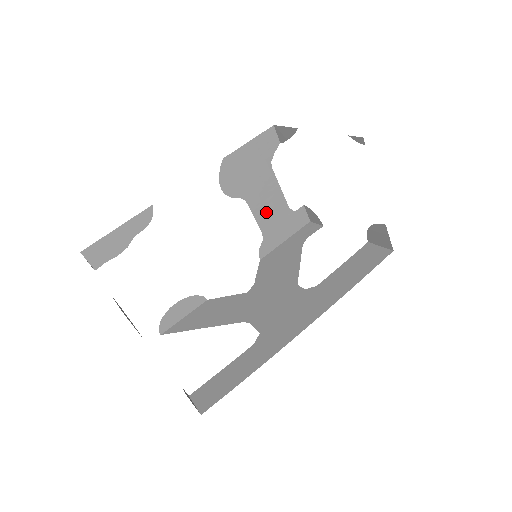
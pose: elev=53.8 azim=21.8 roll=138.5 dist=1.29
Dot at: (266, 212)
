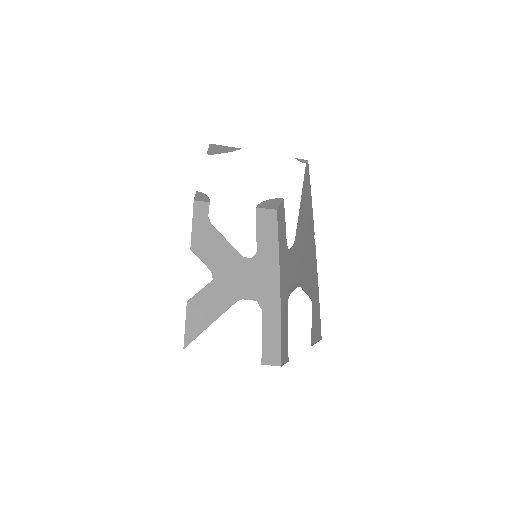
Dot at: occluded
